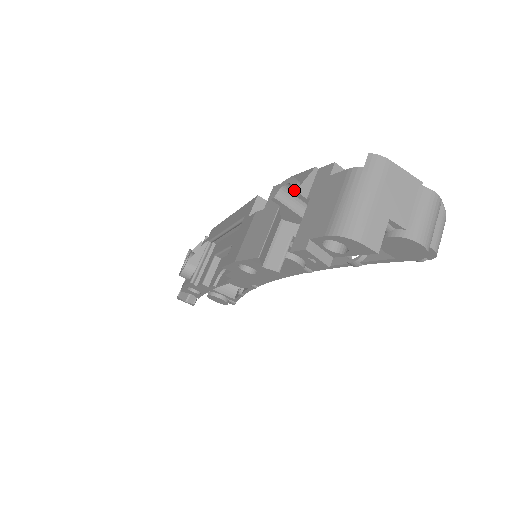
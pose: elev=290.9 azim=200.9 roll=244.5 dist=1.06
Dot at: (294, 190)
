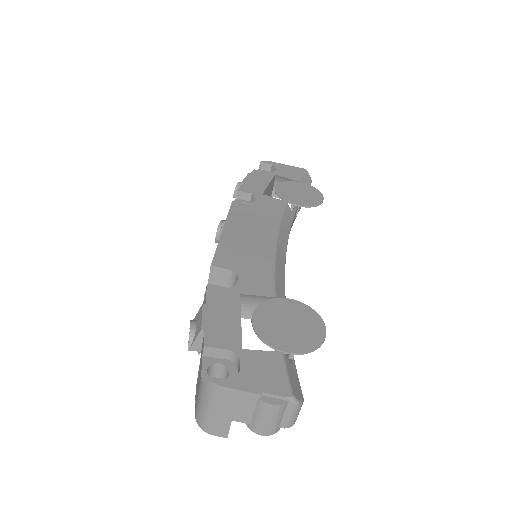
Dot at: occluded
